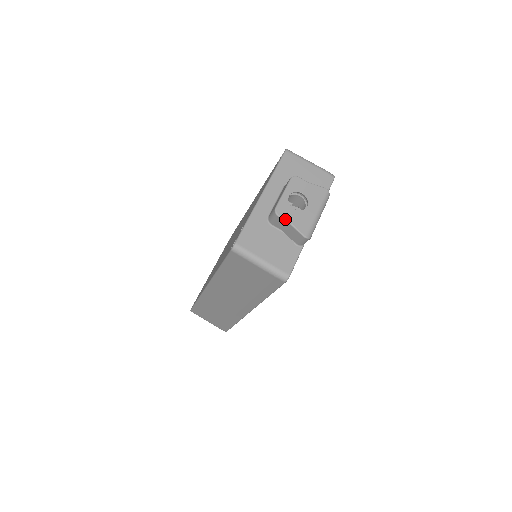
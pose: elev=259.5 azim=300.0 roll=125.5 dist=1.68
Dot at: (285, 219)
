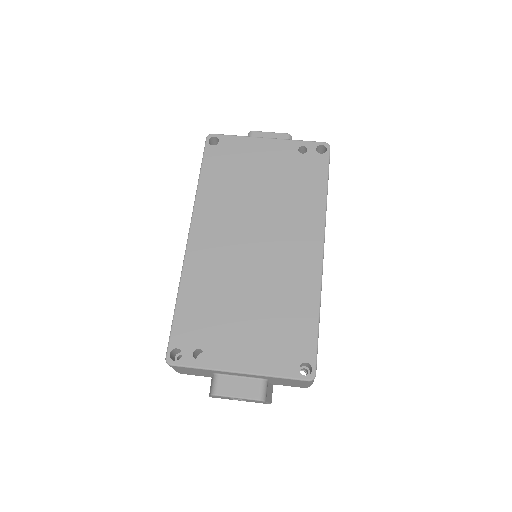
Dot at: (212, 396)
